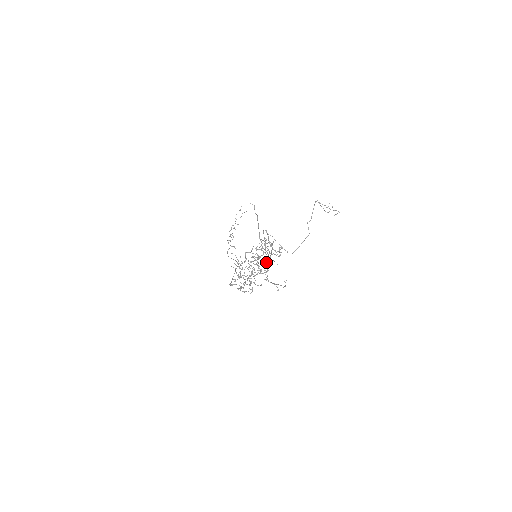
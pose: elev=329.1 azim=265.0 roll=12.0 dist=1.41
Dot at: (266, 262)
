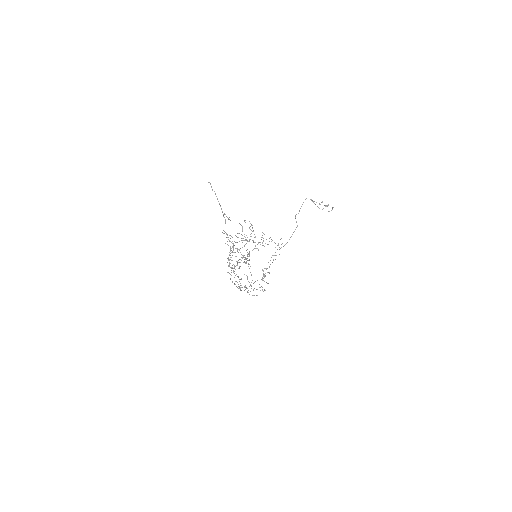
Dot at: occluded
